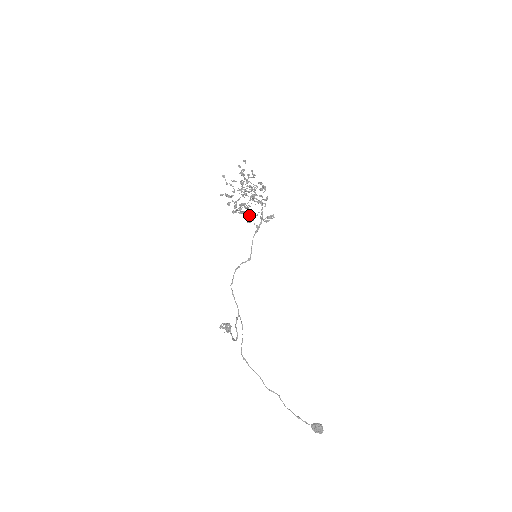
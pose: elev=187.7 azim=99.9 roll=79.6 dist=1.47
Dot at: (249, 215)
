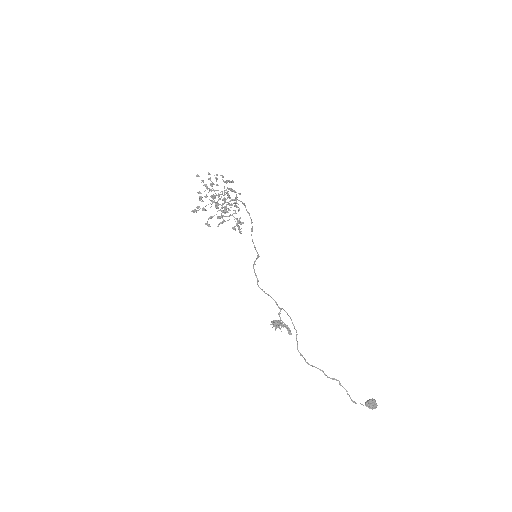
Dot at: (235, 218)
